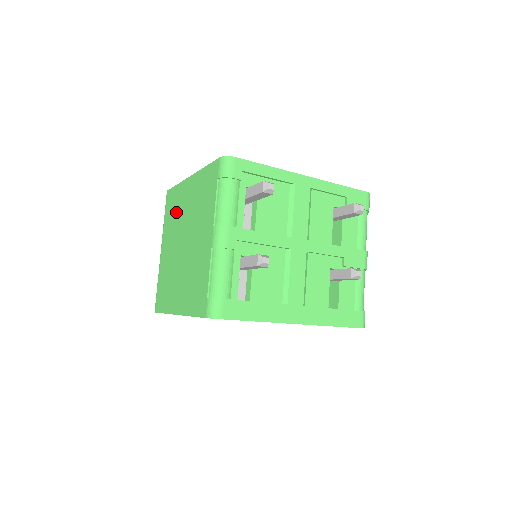
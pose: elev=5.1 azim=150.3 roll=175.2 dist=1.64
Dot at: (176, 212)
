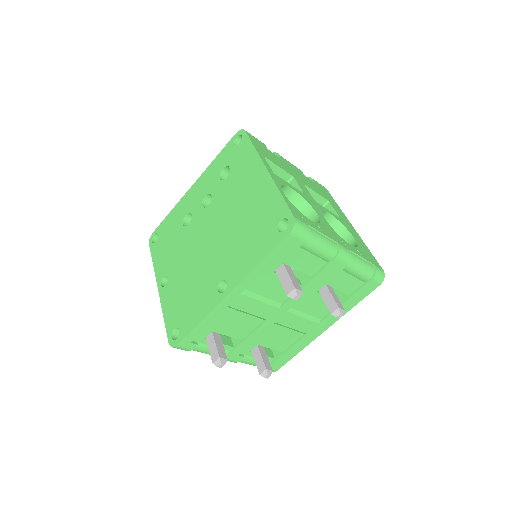
Dot at: occluded
